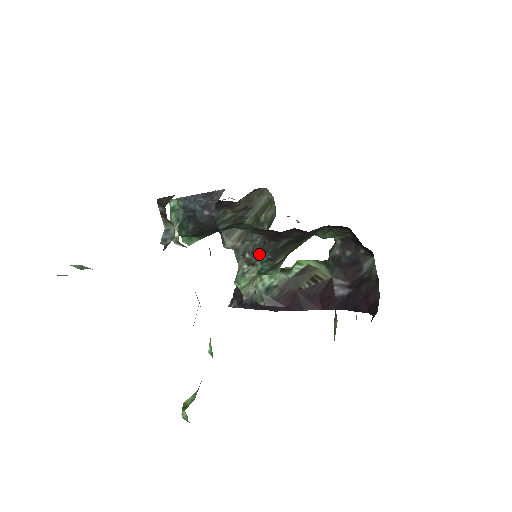
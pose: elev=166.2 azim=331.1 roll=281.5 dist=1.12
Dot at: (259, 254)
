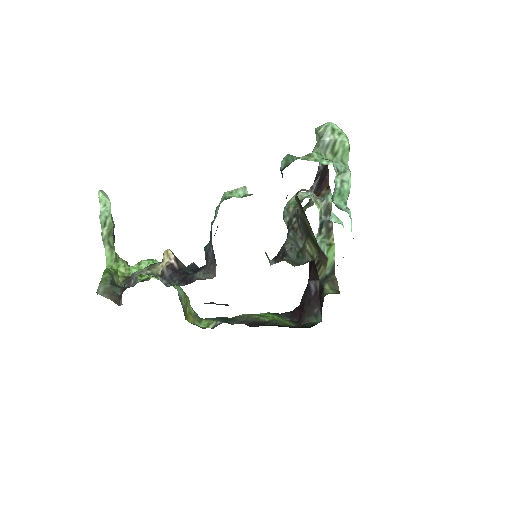
Dot at: (287, 238)
